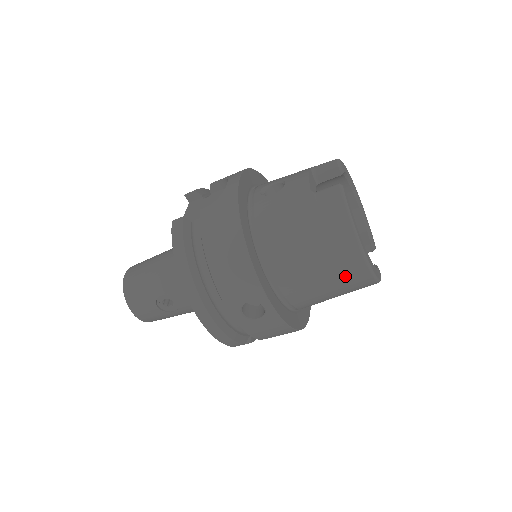
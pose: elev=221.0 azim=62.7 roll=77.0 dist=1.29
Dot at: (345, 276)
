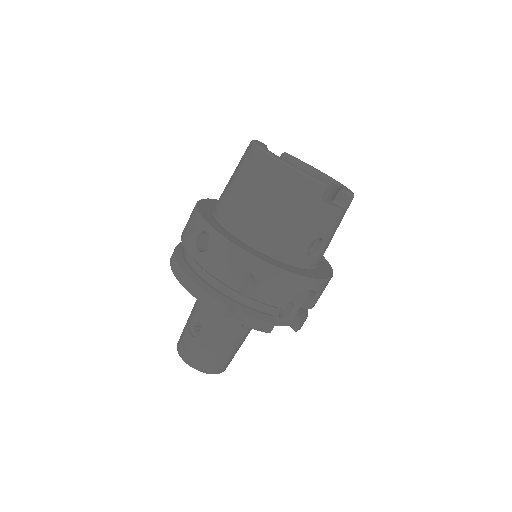
Dot at: (262, 177)
